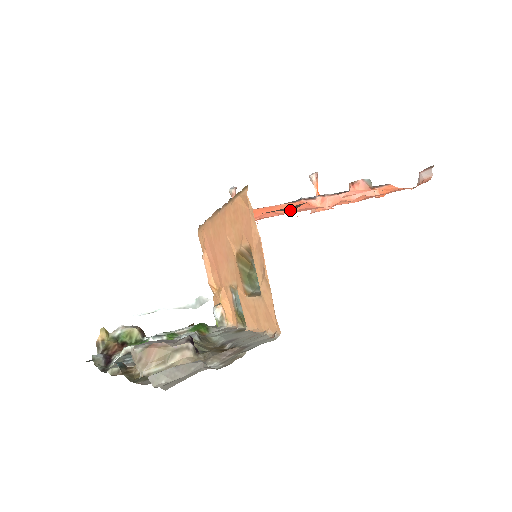
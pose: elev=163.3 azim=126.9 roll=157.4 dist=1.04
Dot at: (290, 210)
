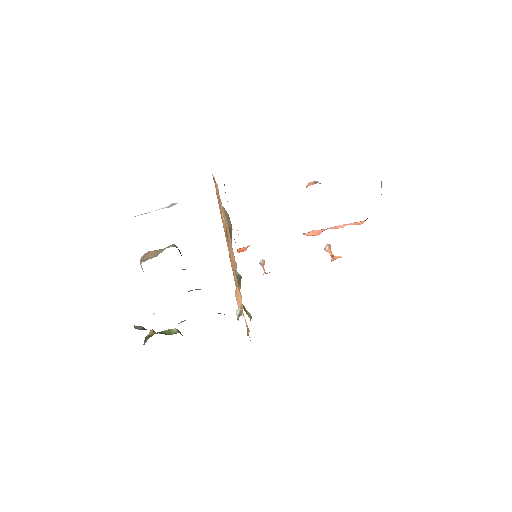
Dot at: occluded
